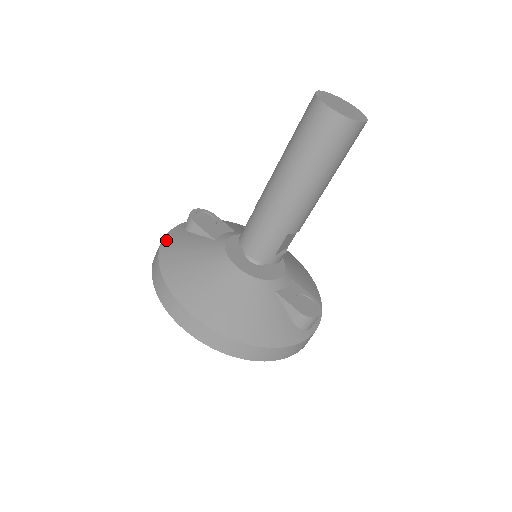
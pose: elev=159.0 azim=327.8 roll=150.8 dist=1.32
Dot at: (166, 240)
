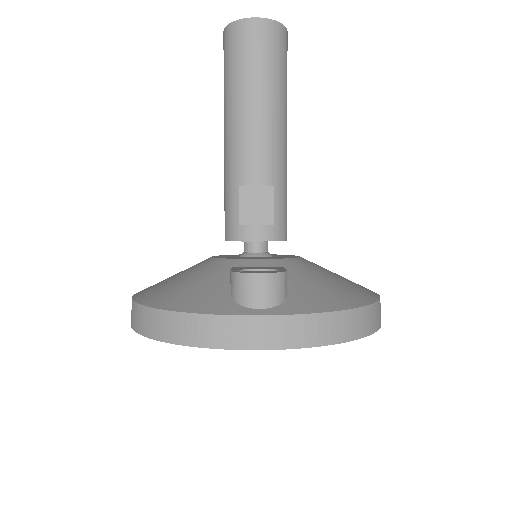
Dot at: occluded
